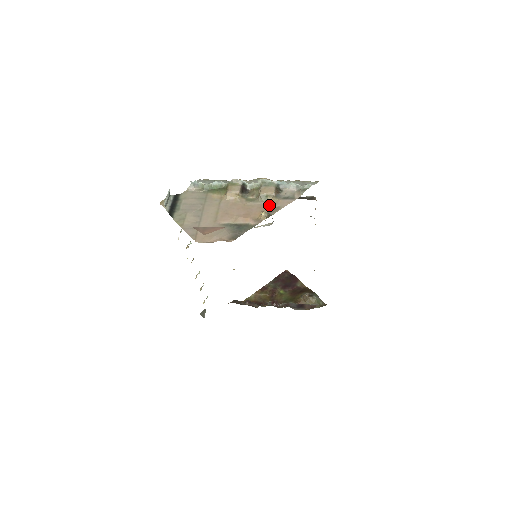
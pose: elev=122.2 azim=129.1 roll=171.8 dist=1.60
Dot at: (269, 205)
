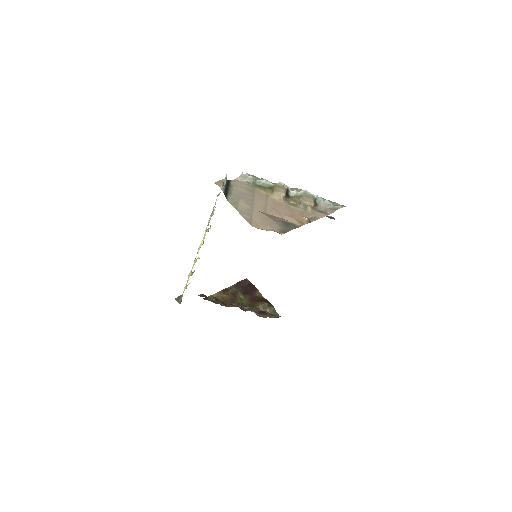
Dot at: (308, 213)
